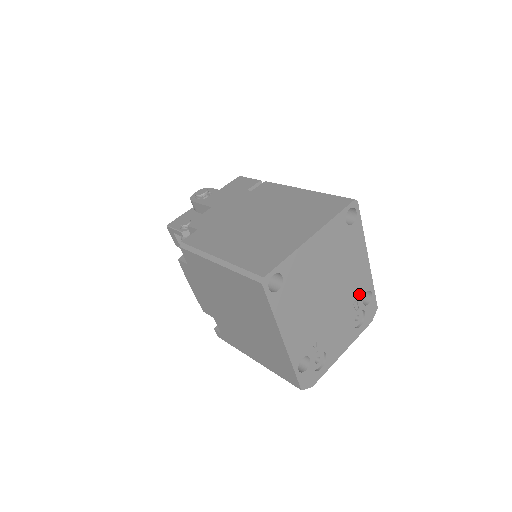
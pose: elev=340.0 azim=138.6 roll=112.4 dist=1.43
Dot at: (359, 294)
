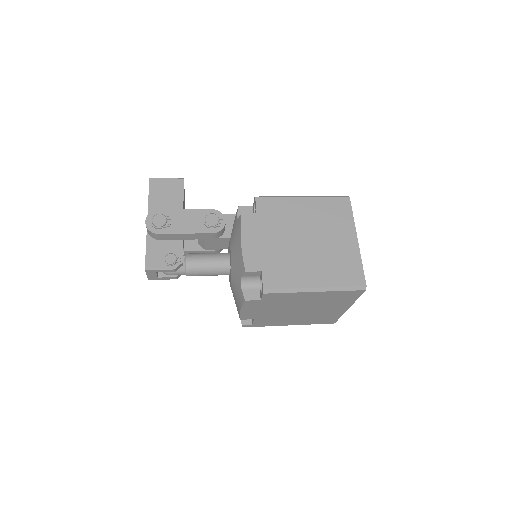
Dot at: occluded
